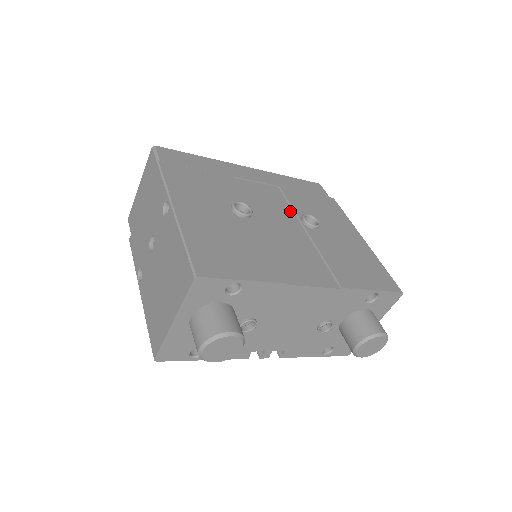
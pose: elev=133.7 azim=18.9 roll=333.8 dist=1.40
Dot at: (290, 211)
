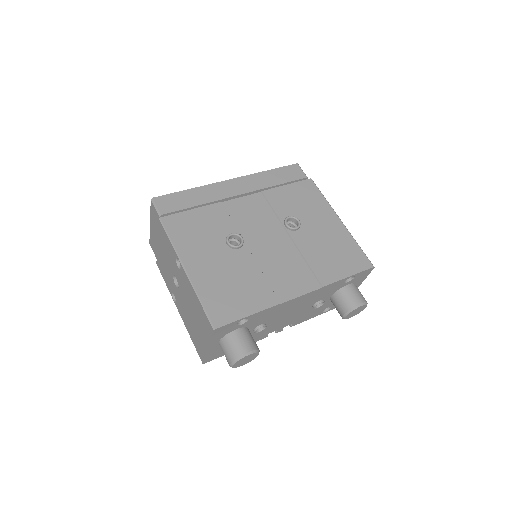
Dot at: (274, 218)
